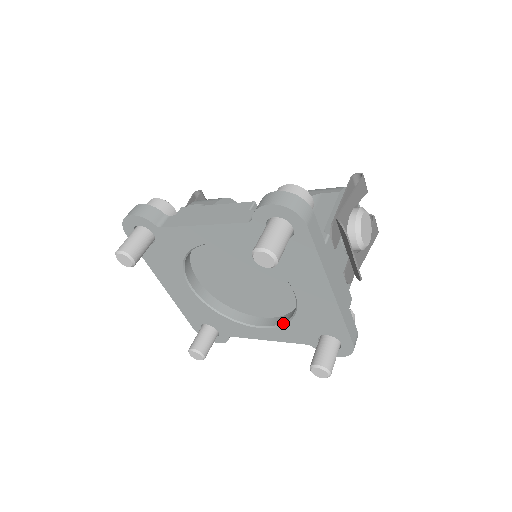
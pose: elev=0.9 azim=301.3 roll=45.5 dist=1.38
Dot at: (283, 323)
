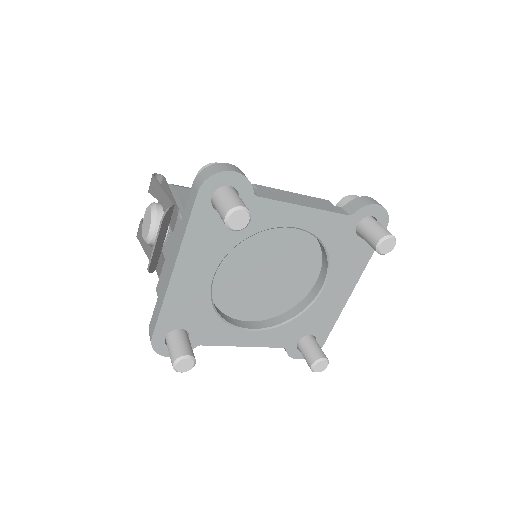
Dot at: (280, 324)
